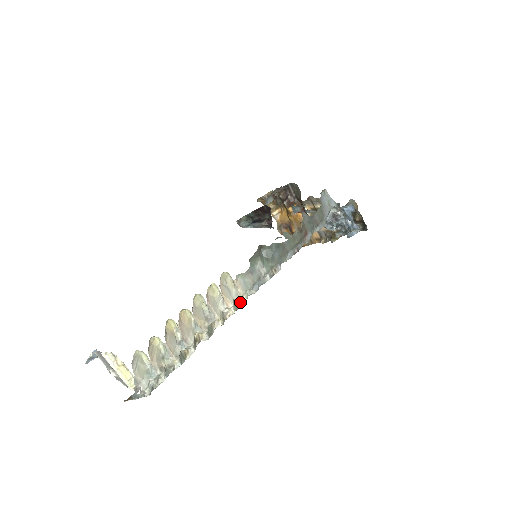
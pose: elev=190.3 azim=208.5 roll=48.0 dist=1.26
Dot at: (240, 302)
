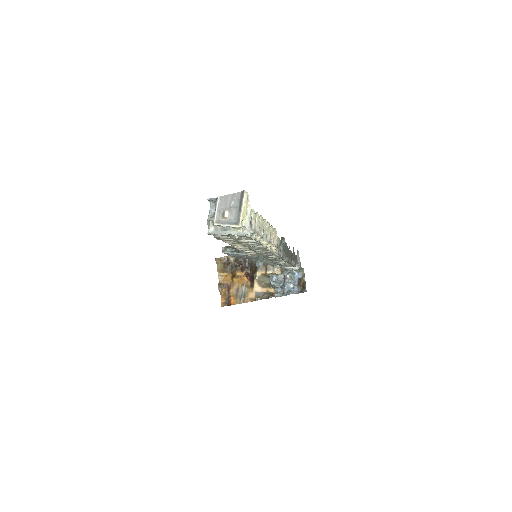
Dot at: (274, 251)
